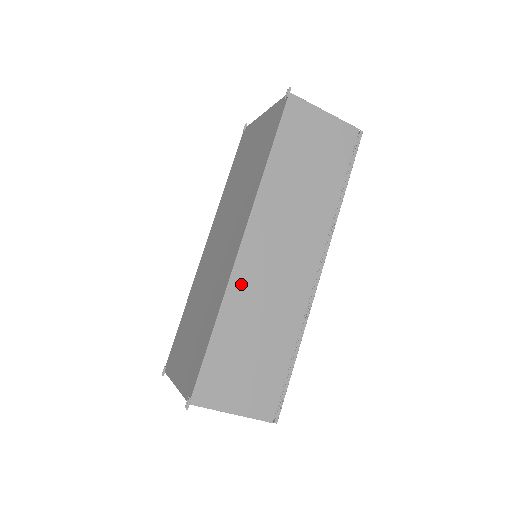
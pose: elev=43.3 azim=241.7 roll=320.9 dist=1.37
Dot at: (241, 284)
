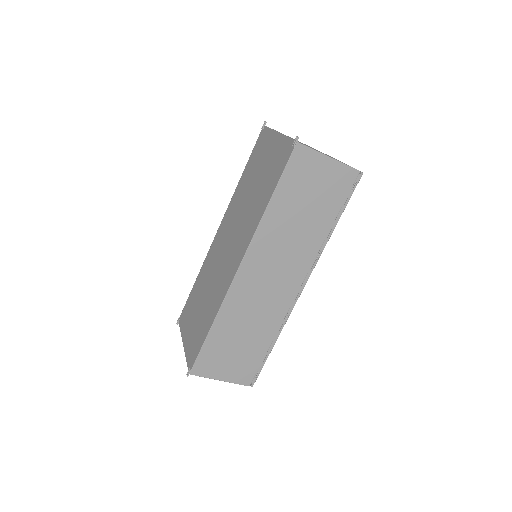
Dot at: (235, 298)
